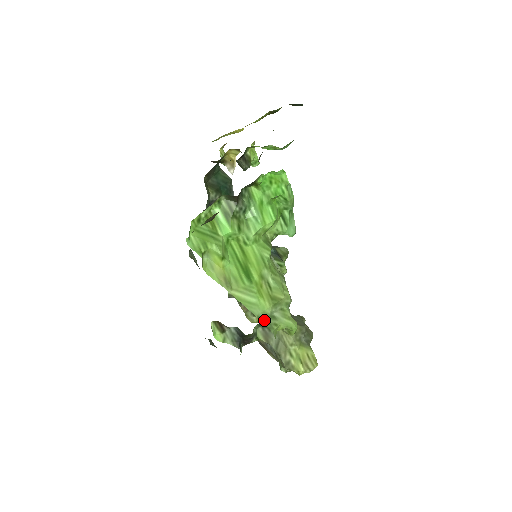
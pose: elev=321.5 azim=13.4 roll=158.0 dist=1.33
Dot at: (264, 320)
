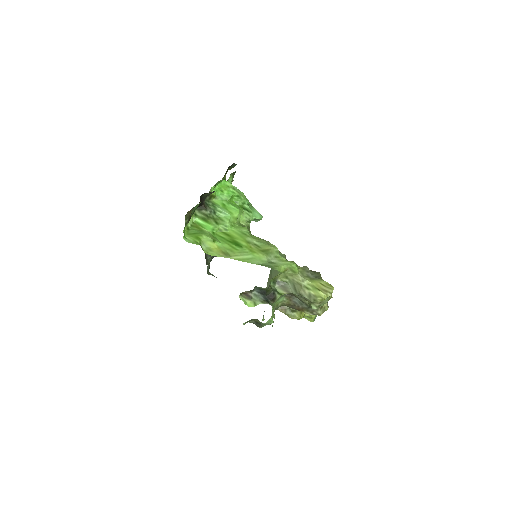
Dot at: (265, 265)
